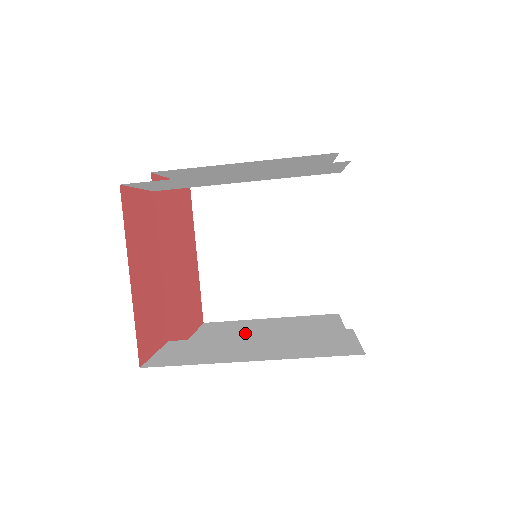
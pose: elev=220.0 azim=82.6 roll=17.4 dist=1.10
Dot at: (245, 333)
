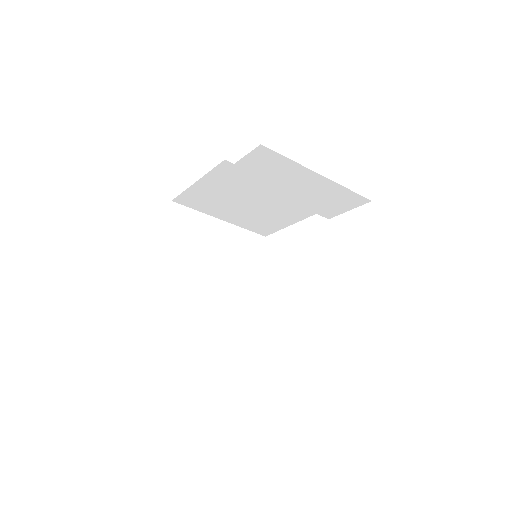
Dot at: occluded
